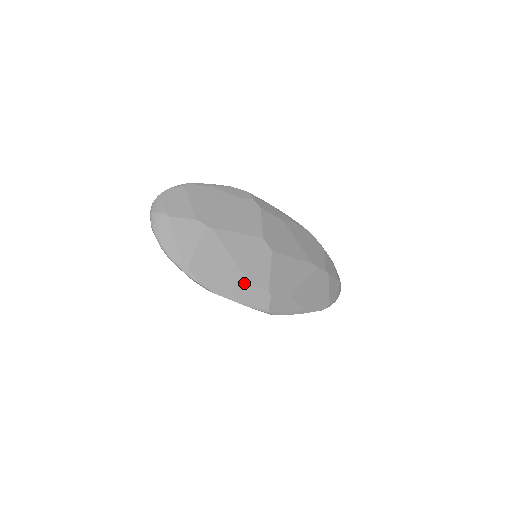
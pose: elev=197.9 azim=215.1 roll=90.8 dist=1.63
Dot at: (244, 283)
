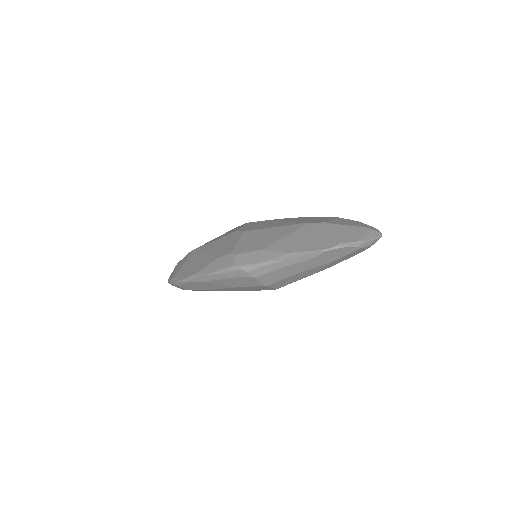
Dot at: (212, 260)
